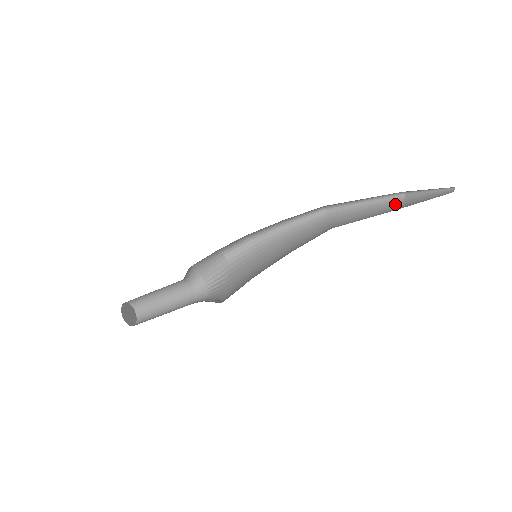
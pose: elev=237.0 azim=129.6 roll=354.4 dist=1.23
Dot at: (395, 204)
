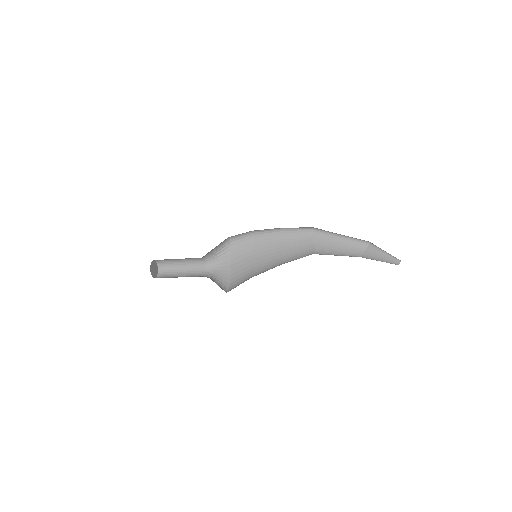
Dot at: (361, 247)
